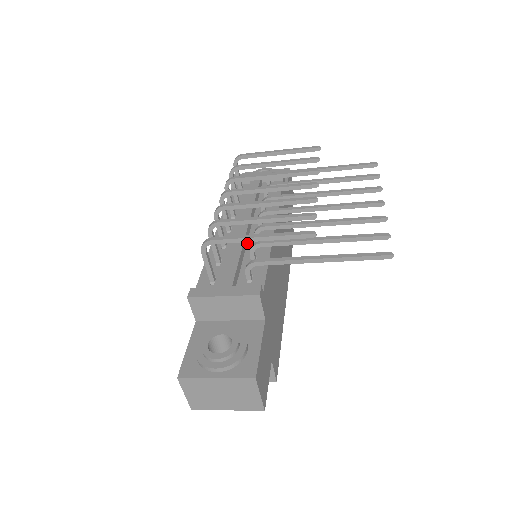
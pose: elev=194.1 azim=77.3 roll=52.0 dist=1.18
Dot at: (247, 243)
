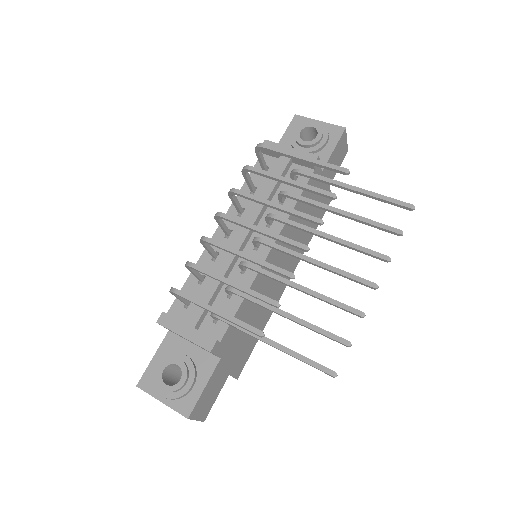
Dot at: (235, 263)
